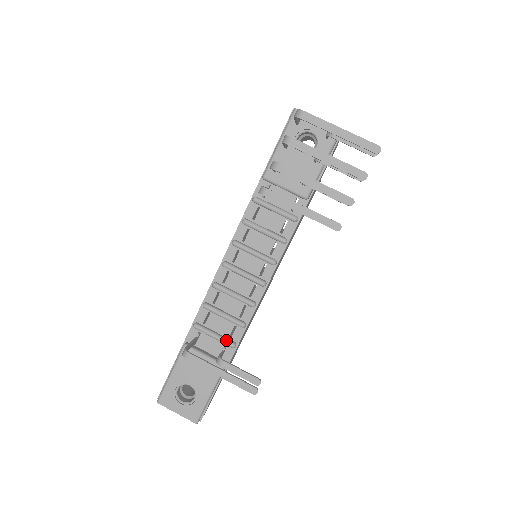
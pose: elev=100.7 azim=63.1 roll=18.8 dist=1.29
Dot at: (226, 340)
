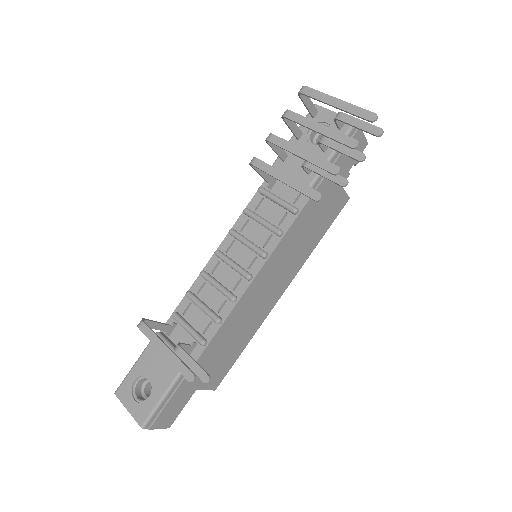
Dot at: (197, 334)
